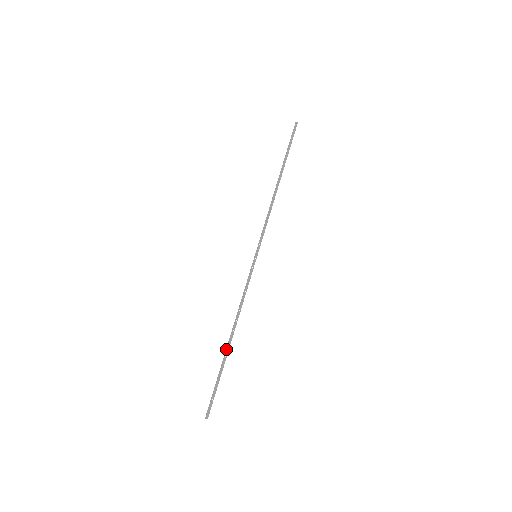
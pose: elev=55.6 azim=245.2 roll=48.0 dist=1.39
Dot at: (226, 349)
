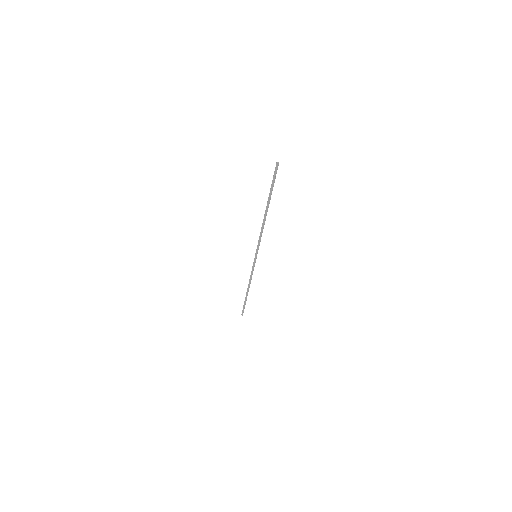
Dot at: (267, 205)
